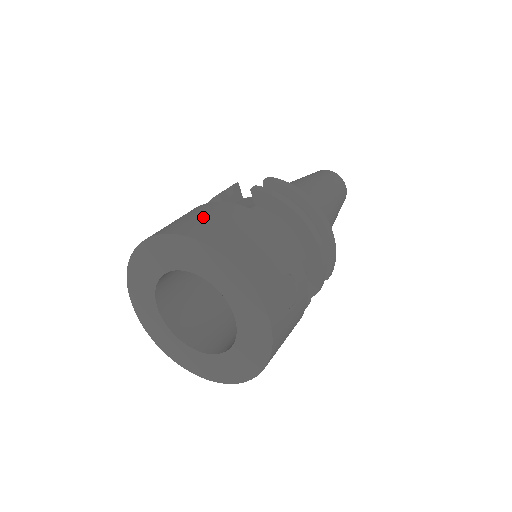
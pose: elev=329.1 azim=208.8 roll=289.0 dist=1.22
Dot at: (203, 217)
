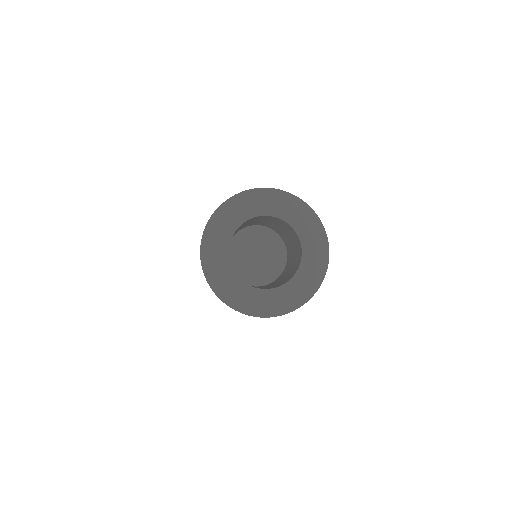
Dot at: occluded
